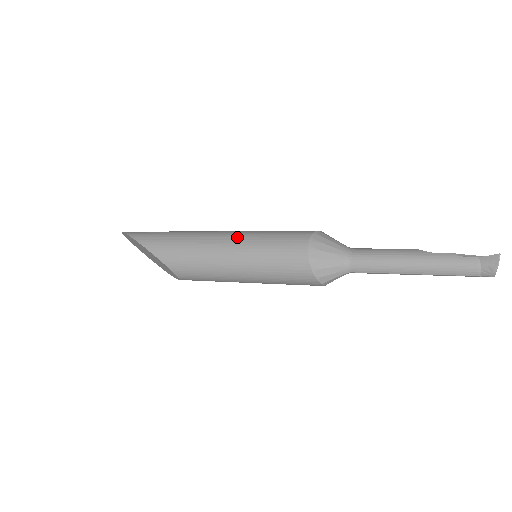
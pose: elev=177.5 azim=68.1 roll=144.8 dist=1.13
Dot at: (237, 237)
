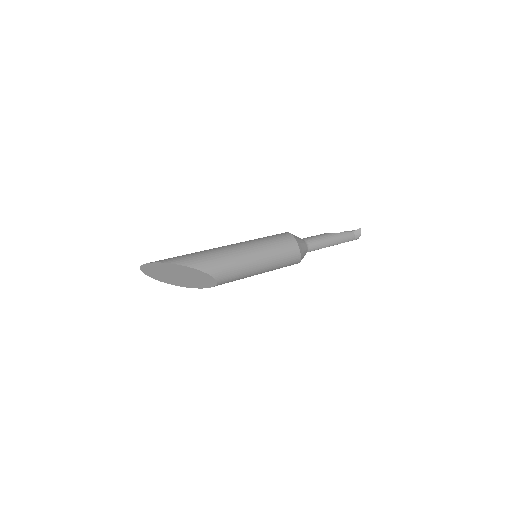
Dot at: (254, 245)
